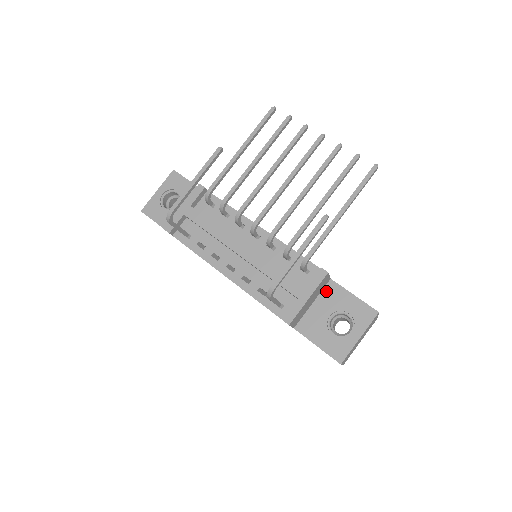
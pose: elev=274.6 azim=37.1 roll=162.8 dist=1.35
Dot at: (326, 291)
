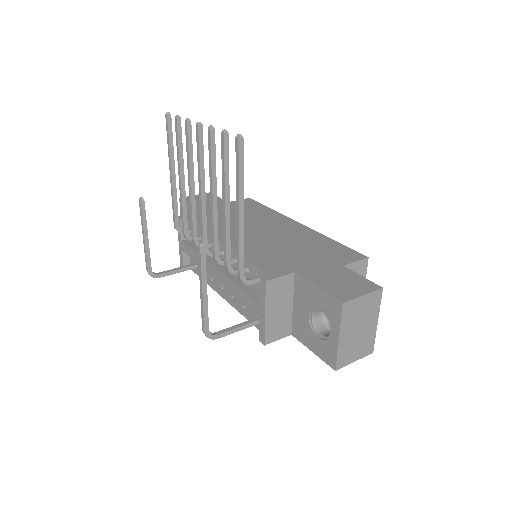
Dot at: (296, 288)
